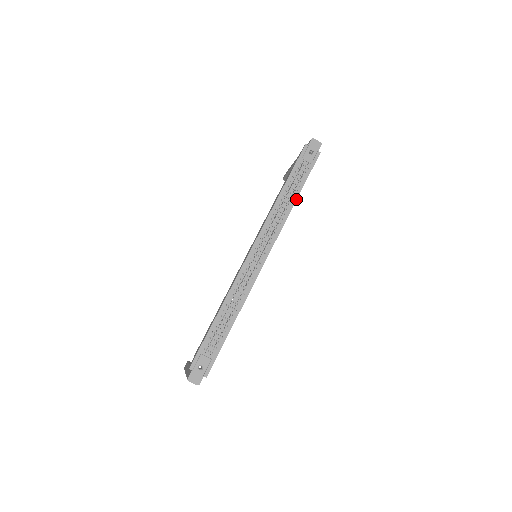
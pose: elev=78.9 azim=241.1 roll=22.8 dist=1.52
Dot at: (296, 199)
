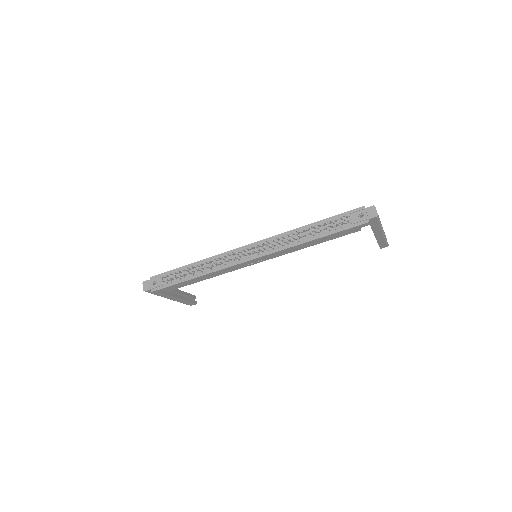
Dot at: (313, 239)
